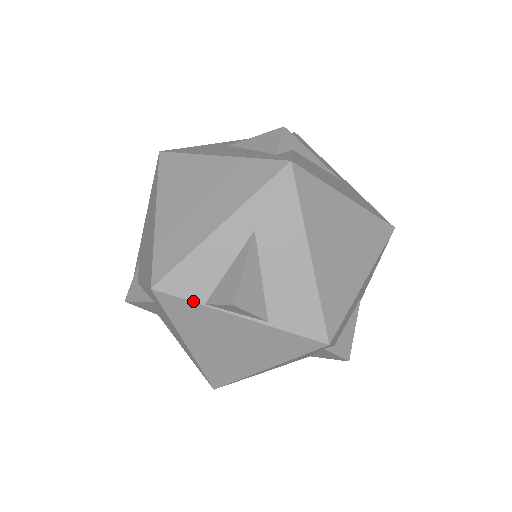
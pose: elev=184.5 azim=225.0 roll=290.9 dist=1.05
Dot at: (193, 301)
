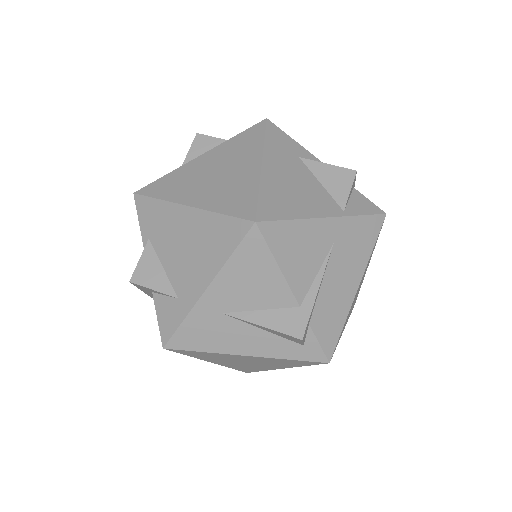
Dot at: occluded
